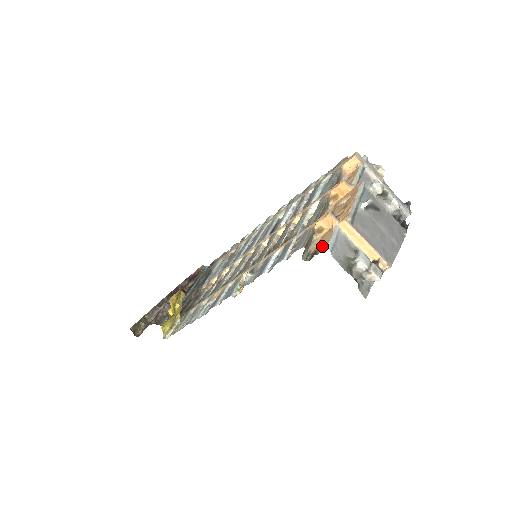
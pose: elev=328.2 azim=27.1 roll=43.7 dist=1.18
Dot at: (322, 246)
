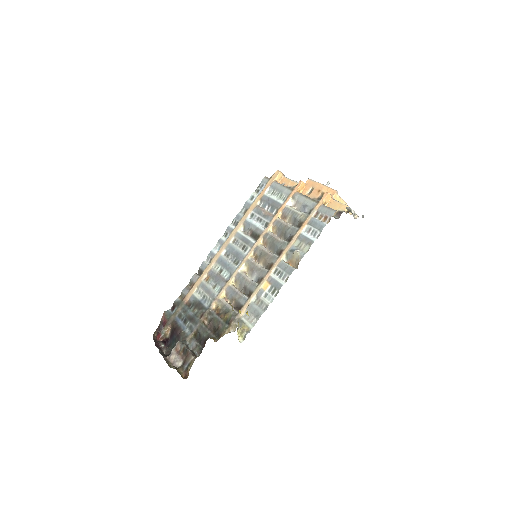
Dot at: (340, 208)
